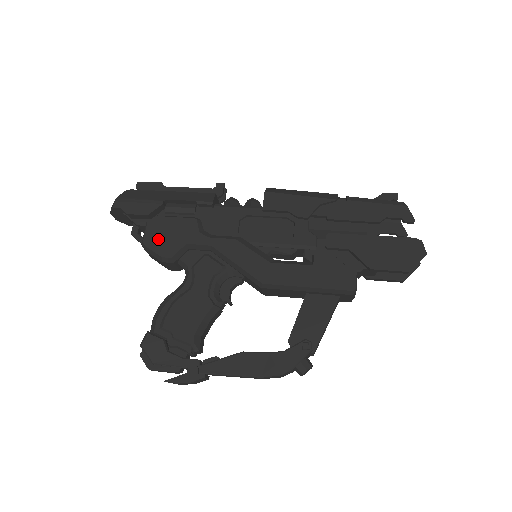
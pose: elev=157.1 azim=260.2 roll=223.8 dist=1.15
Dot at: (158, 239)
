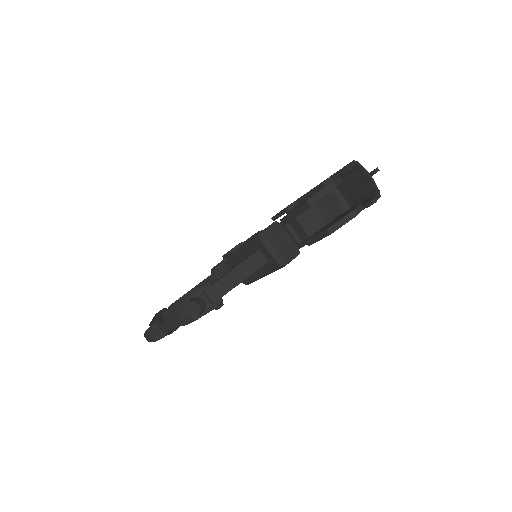
Dot at: occluded
